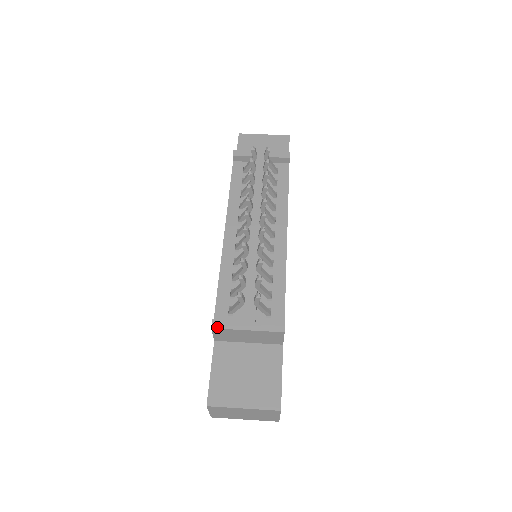
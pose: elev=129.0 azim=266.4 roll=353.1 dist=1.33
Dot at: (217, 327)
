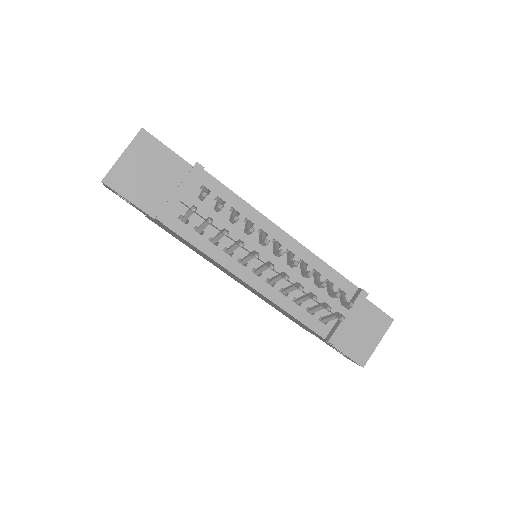
Dot at: (336, 341)
